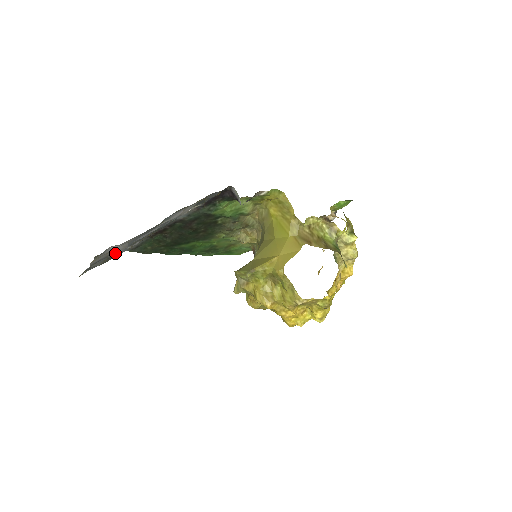
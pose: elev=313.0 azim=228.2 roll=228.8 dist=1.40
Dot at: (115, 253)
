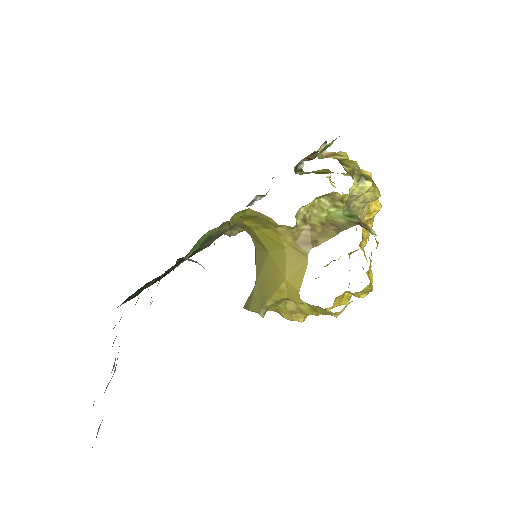
Dot at: occluded
